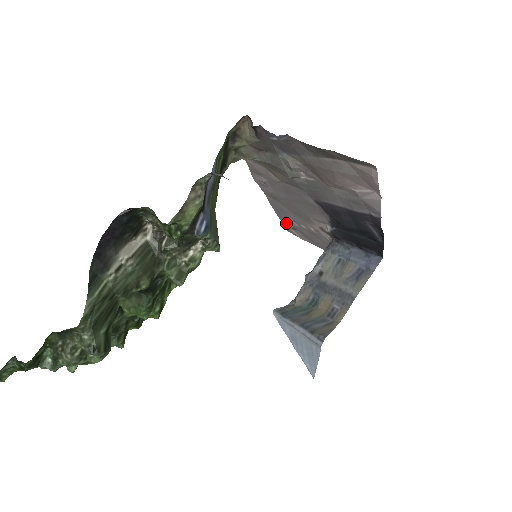
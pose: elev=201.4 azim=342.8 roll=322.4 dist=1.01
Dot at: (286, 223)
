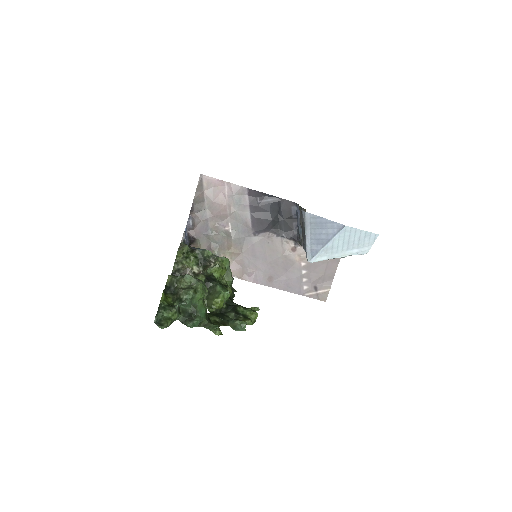
Dot at: (309, 291)
